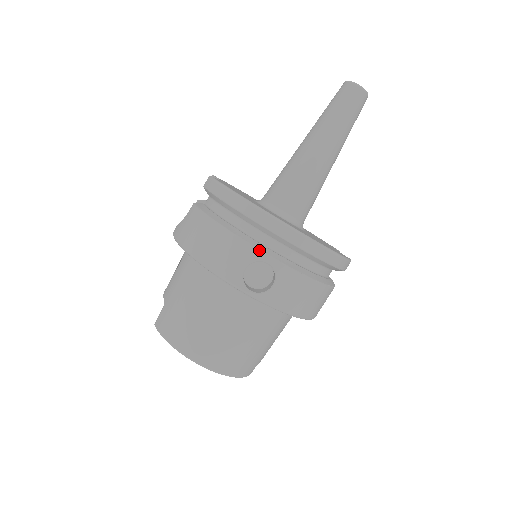
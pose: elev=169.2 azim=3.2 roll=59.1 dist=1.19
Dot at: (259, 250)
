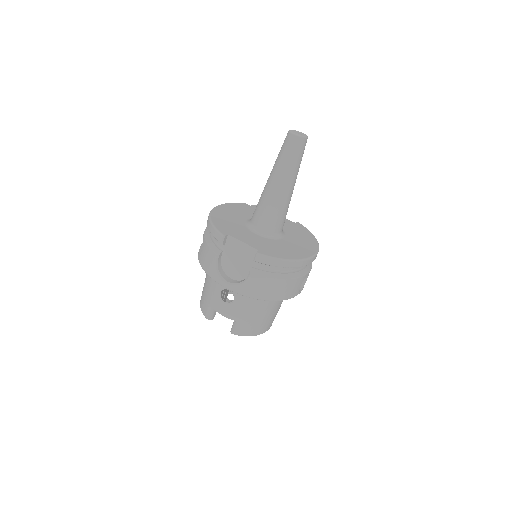
Dot at: (306, 275)
